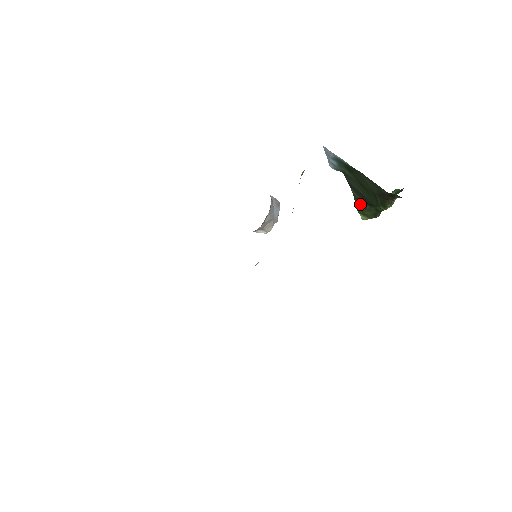
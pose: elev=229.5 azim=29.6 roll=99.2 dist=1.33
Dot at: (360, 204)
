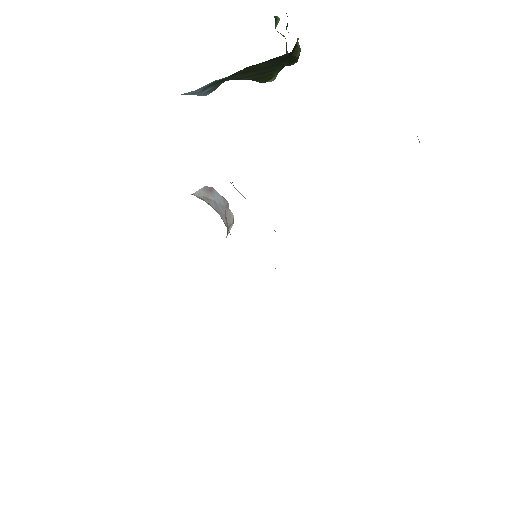
Dot at: (262, 78)
